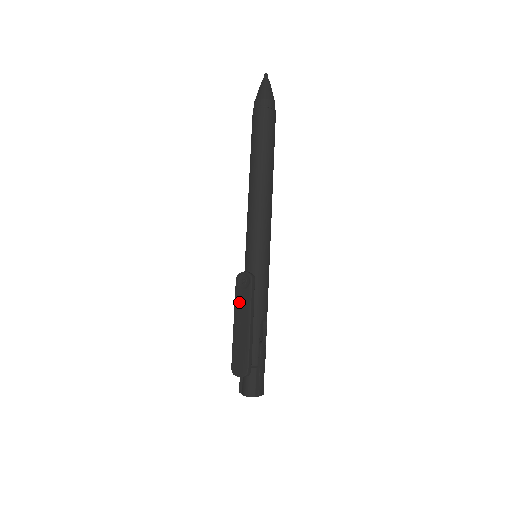
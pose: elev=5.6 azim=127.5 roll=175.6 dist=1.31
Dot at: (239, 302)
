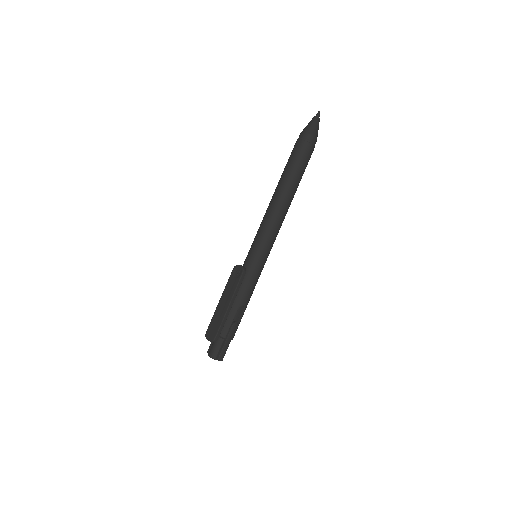
Dot at: (229, 286)
